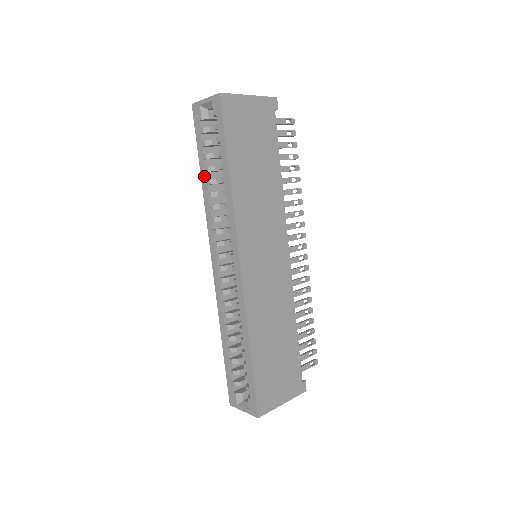
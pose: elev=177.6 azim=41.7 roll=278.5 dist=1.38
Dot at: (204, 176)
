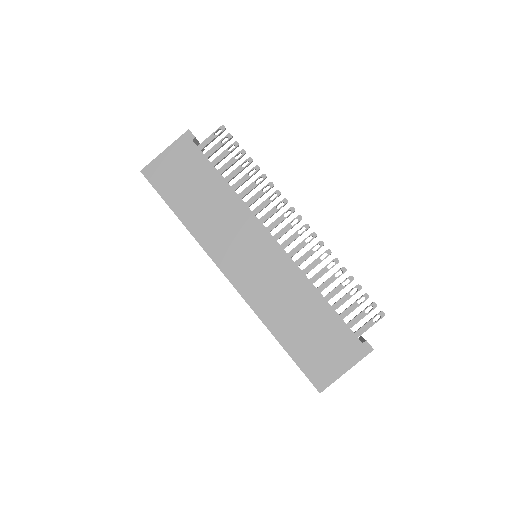
Dot at: occluded
